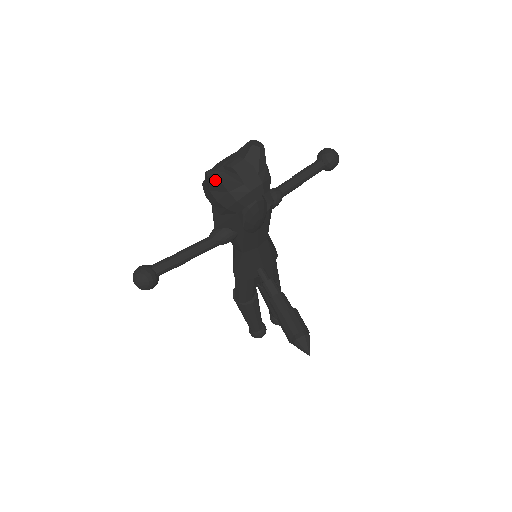
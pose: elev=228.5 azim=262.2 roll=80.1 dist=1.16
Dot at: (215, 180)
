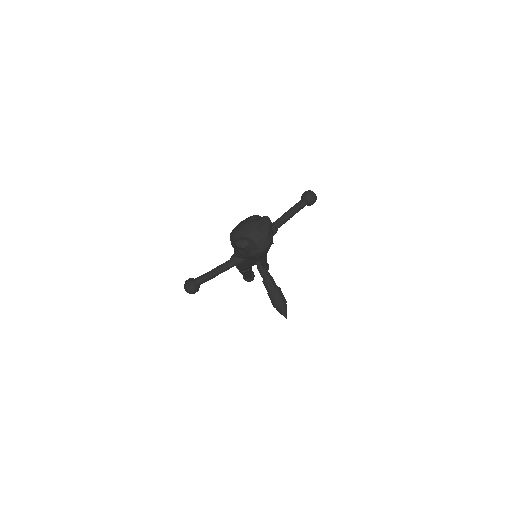
Dot at: (241, 248)
